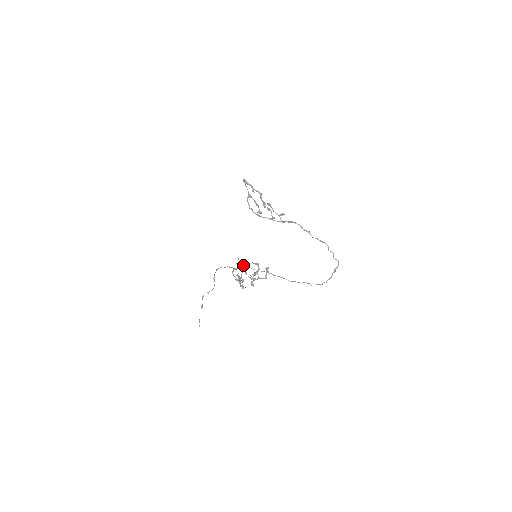
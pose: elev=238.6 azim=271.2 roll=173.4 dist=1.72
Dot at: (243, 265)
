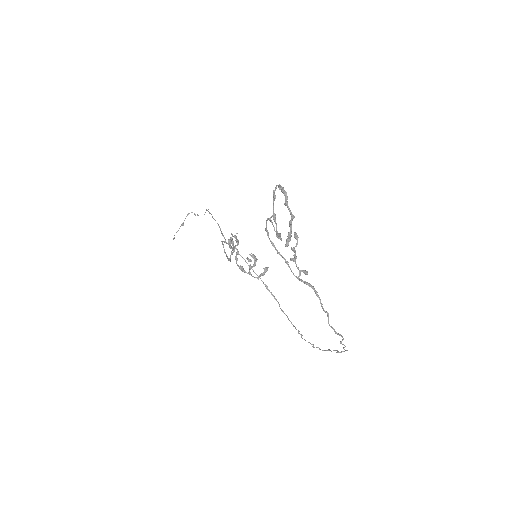
Dot at: (237, 250)
